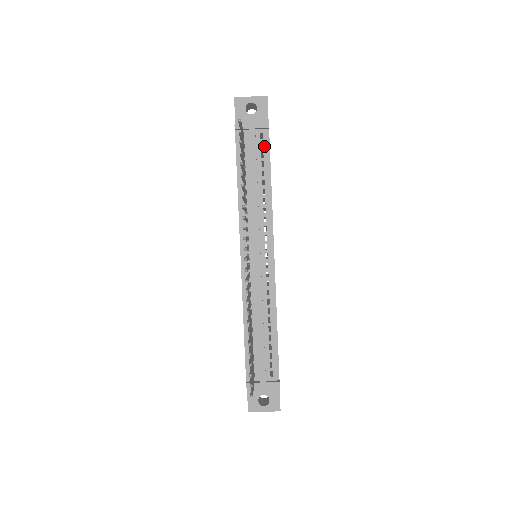
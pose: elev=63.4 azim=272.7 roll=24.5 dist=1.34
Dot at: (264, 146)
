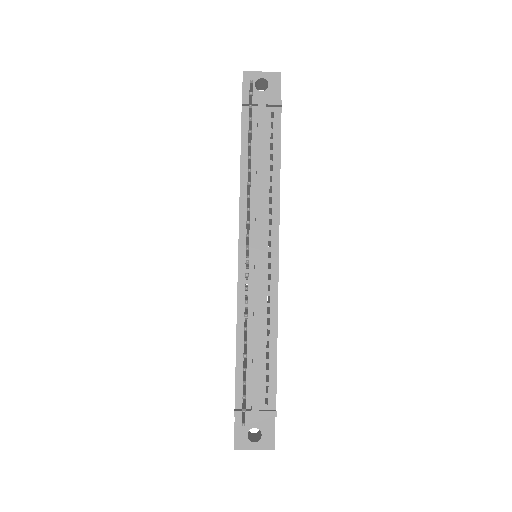
Dot at: (274, 126)
